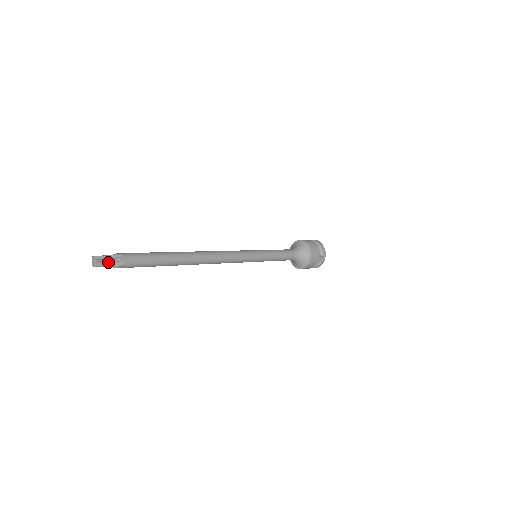
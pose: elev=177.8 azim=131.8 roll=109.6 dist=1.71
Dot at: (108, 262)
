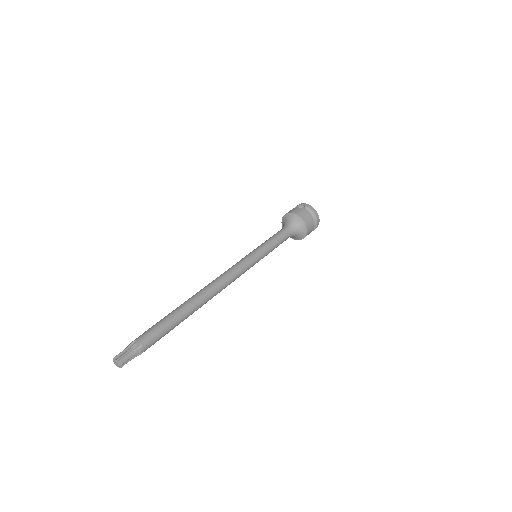
Dot at: (129, 358)
